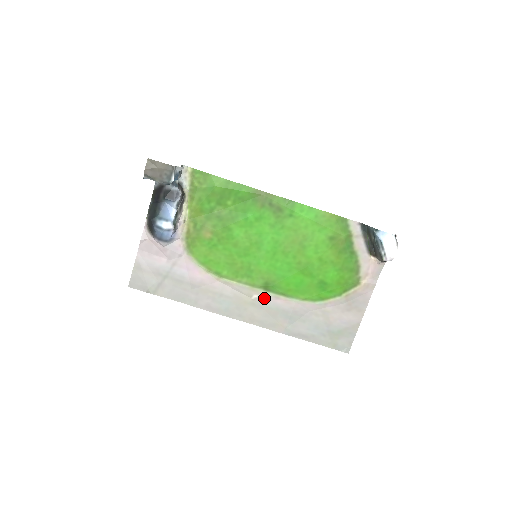
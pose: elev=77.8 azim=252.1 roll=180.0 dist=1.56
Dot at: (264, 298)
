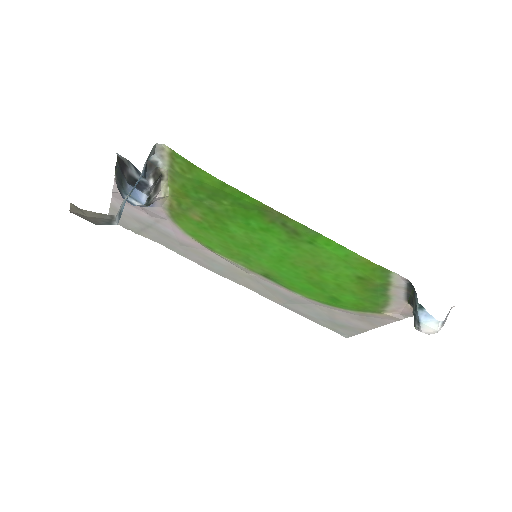
Dot at: (263, 279)
